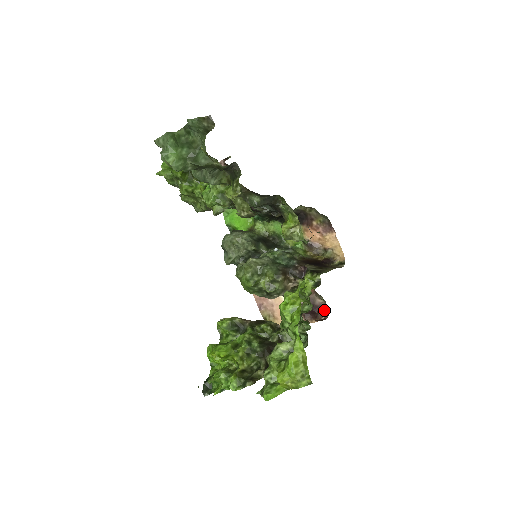
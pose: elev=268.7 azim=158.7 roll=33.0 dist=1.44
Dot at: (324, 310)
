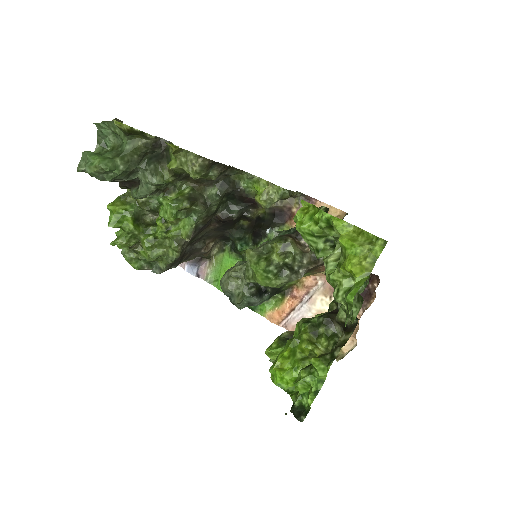
Dot at: (370, 278)
